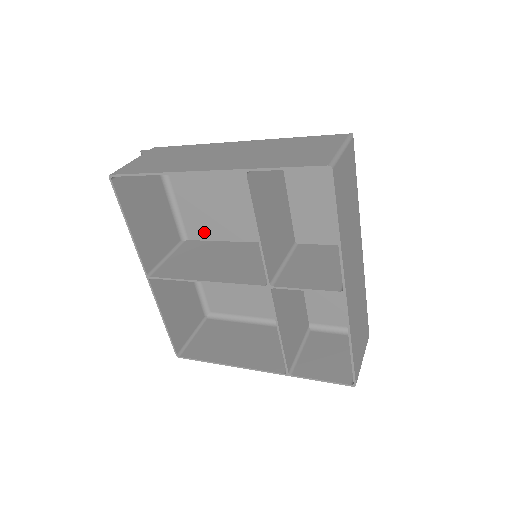
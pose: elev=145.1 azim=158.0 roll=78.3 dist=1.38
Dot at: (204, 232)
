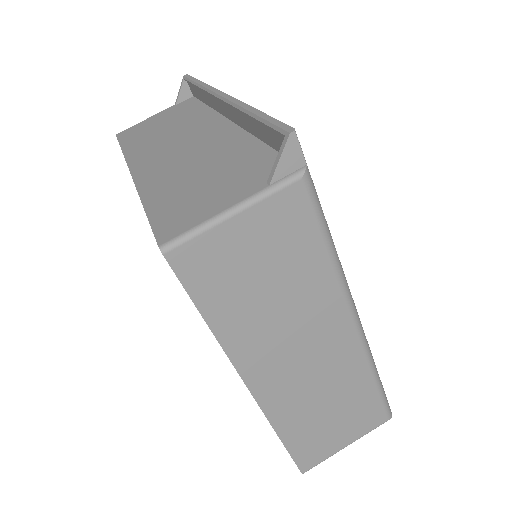
Dot at: occluded
